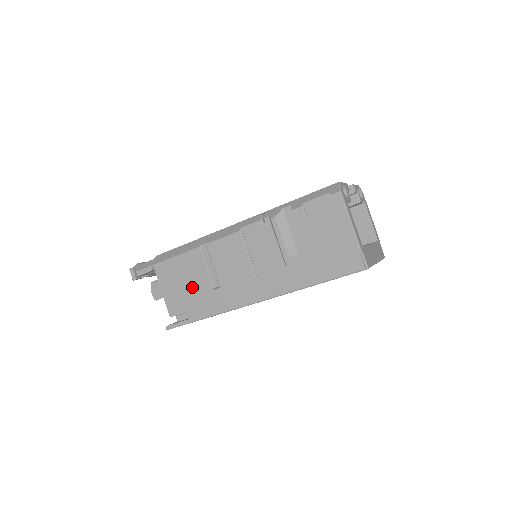
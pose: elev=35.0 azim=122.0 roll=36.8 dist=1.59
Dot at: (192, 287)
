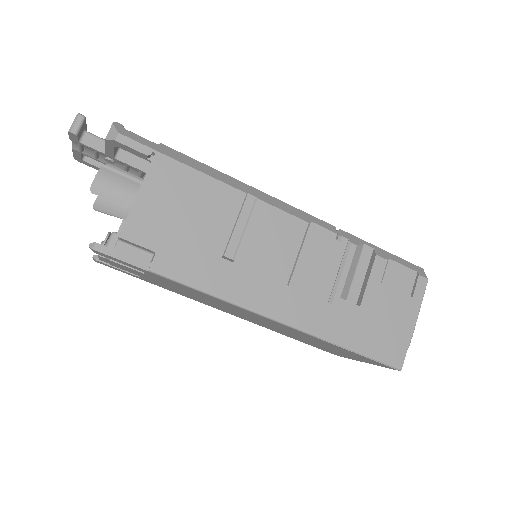
Dot at: (193, 228)
